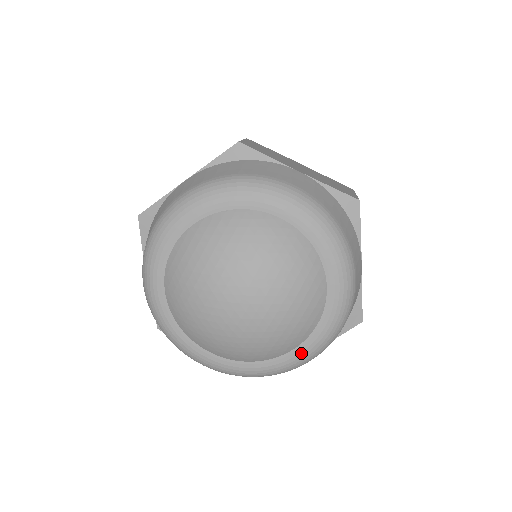
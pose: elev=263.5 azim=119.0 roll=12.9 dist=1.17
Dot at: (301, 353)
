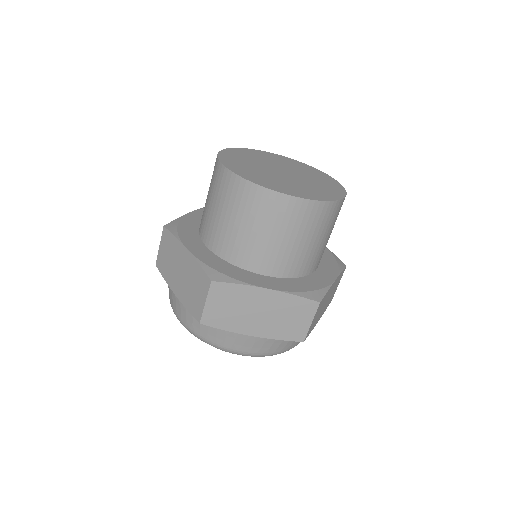
Dot at: occluded
